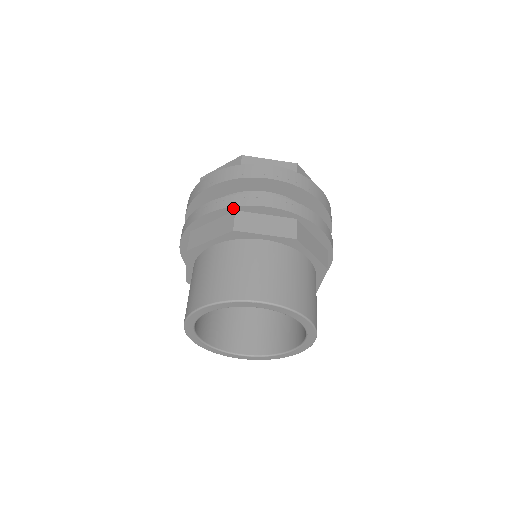
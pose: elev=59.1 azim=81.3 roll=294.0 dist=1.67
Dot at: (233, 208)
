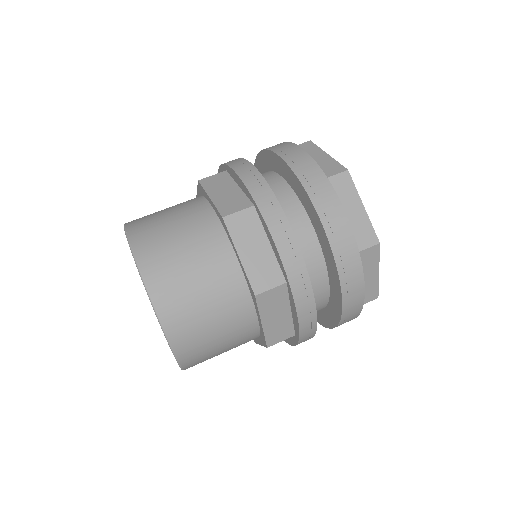
Dot at: (254, 201)
